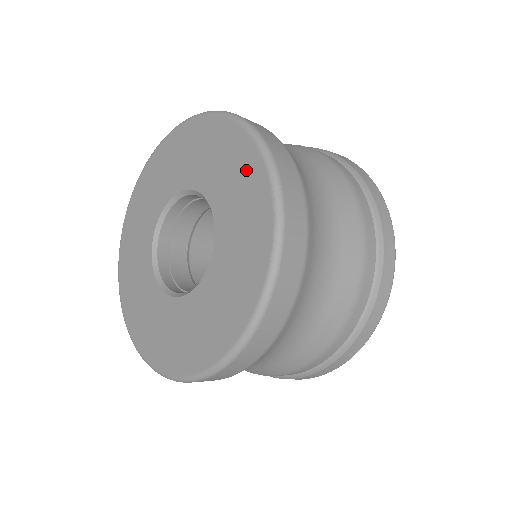
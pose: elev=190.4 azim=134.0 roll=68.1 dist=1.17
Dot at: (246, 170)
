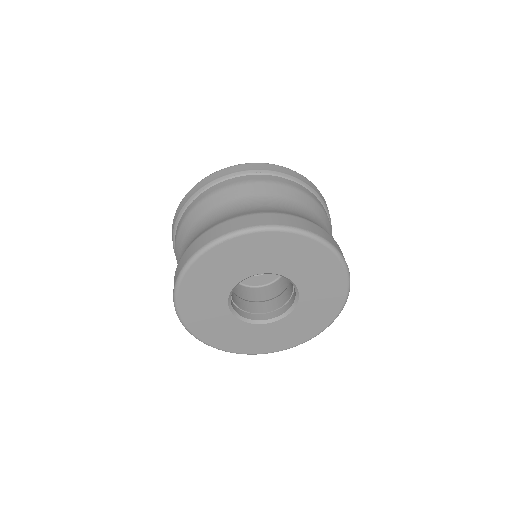
Dot at: (315, 256)
